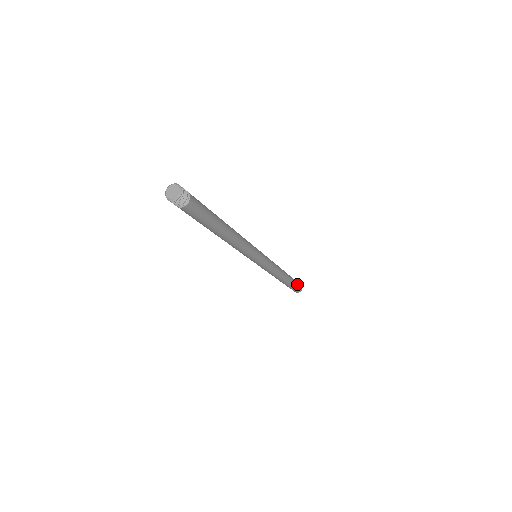
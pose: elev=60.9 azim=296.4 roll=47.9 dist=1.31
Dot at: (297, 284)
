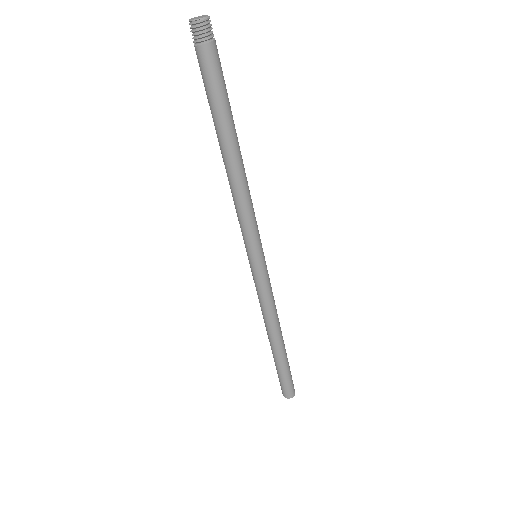
Dot at: (291, 376)
